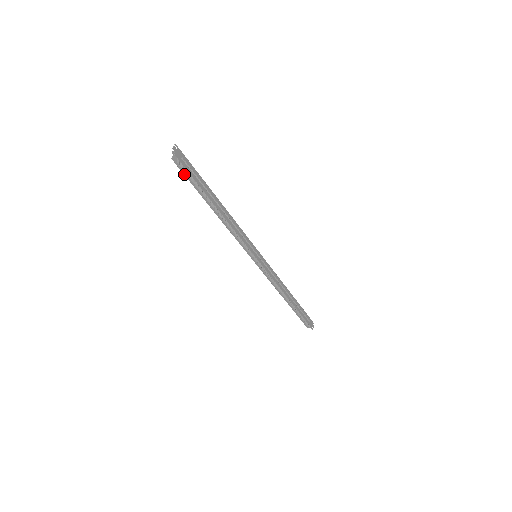
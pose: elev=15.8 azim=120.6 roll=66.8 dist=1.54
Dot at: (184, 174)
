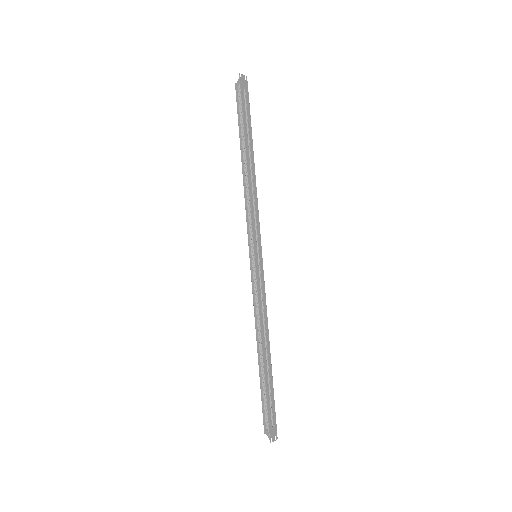
Dot at: (237, 105)
